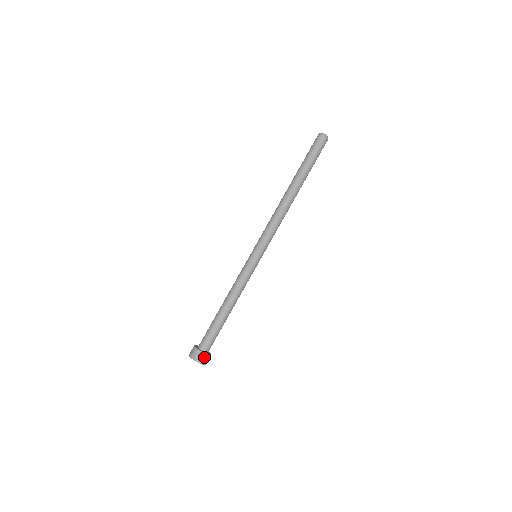
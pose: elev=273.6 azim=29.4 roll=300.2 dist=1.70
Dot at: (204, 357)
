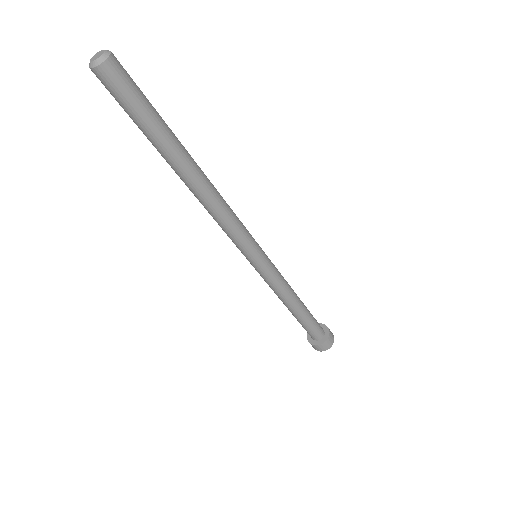
Dot at: (318, 347)
